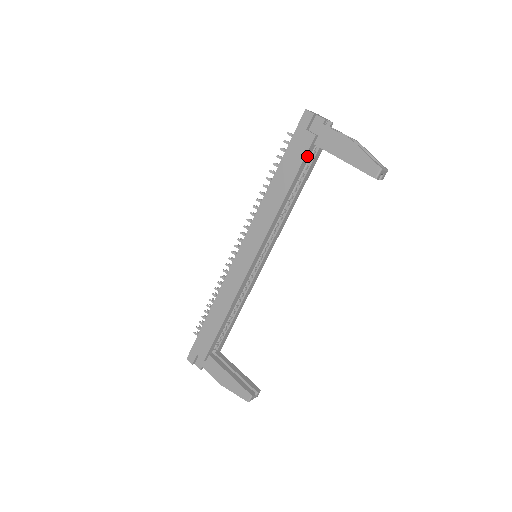
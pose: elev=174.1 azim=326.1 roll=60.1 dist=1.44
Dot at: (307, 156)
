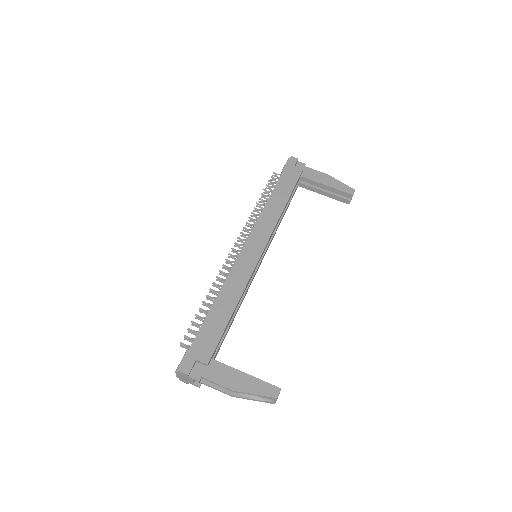
Dot at: (297, 182)
